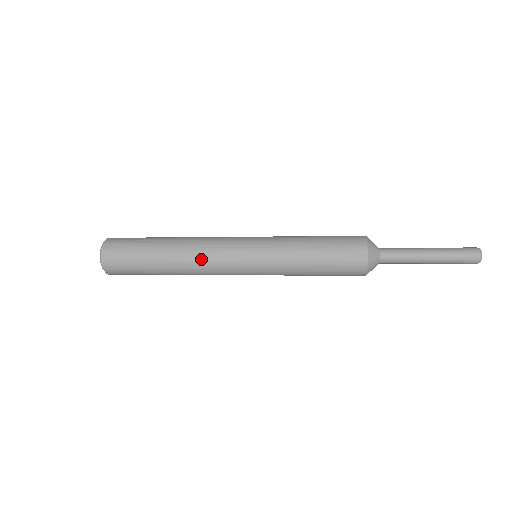
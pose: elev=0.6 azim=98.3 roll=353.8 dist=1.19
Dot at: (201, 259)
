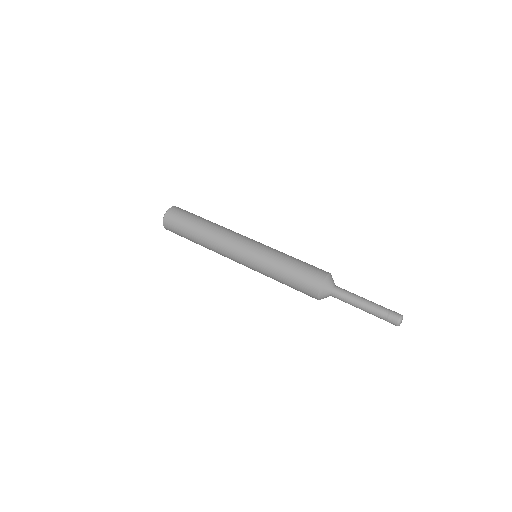
Dot at: occluded
